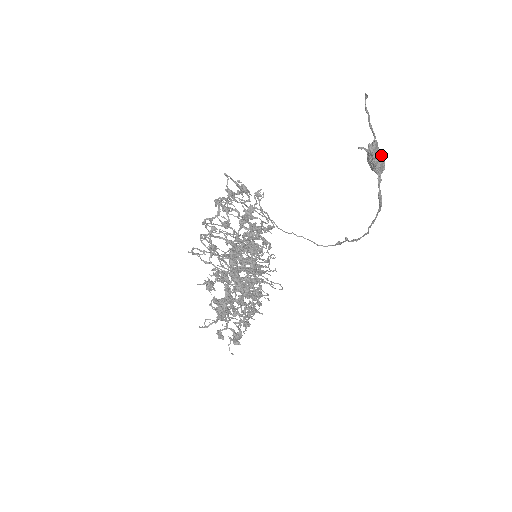
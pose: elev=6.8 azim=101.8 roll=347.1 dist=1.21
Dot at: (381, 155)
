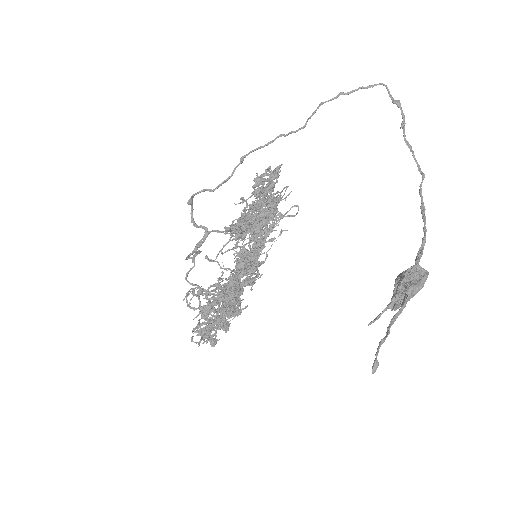
Dot at: (416, 293)
